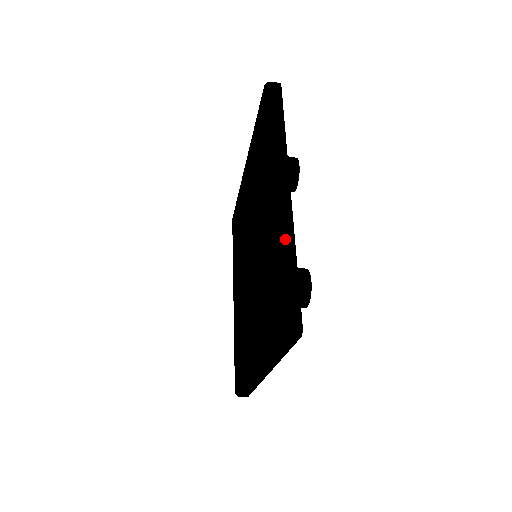
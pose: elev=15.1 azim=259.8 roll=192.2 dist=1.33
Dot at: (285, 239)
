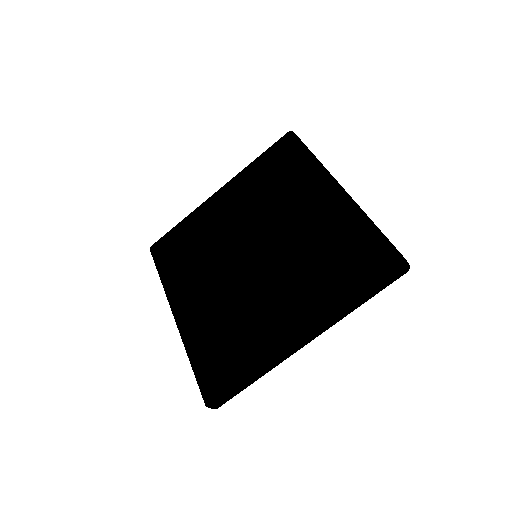
Dot at: occluded
